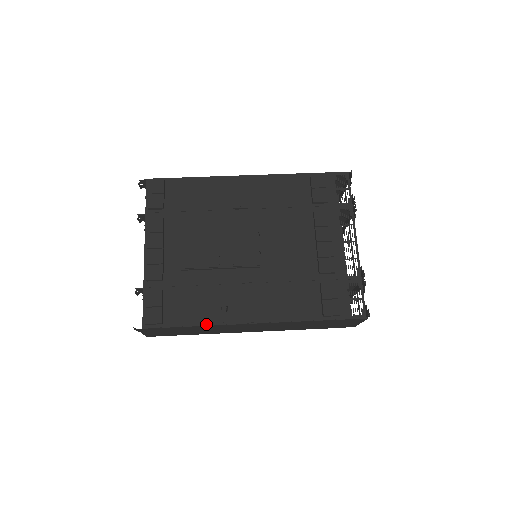
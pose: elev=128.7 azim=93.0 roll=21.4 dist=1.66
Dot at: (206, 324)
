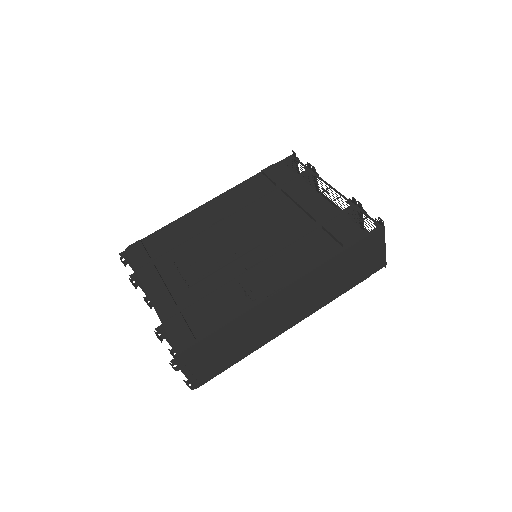
Dot at: (238, 315)
